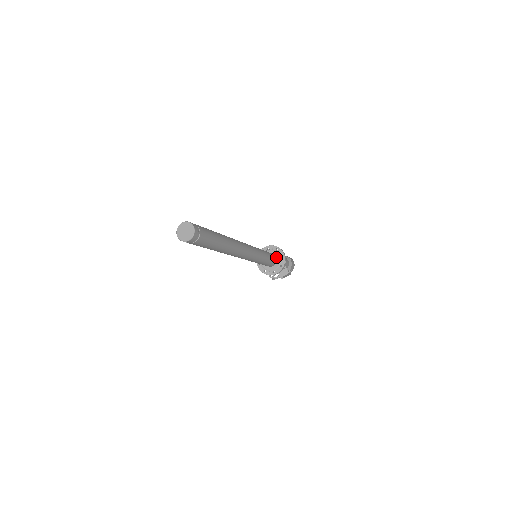
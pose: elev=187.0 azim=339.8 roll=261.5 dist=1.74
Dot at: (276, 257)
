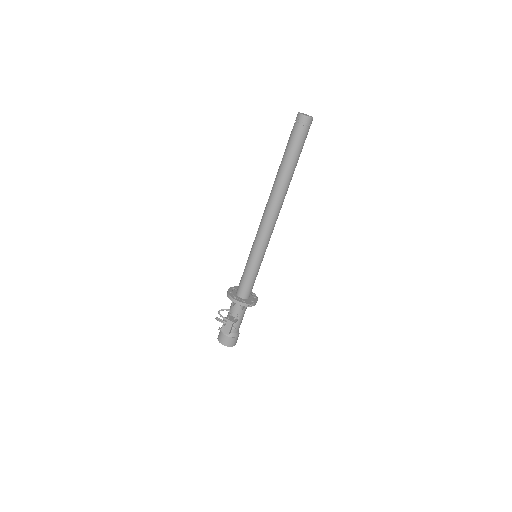
Dot at: (249, 298)
